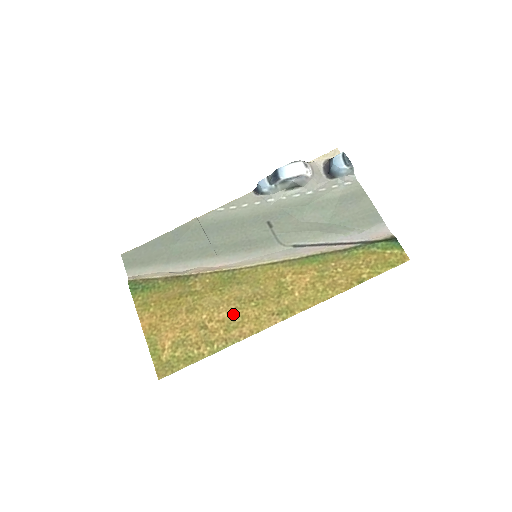
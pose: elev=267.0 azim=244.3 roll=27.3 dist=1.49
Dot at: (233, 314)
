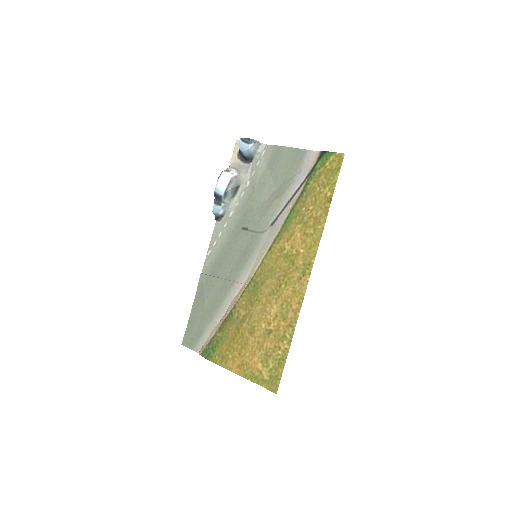
Dot at: (278, 305)
